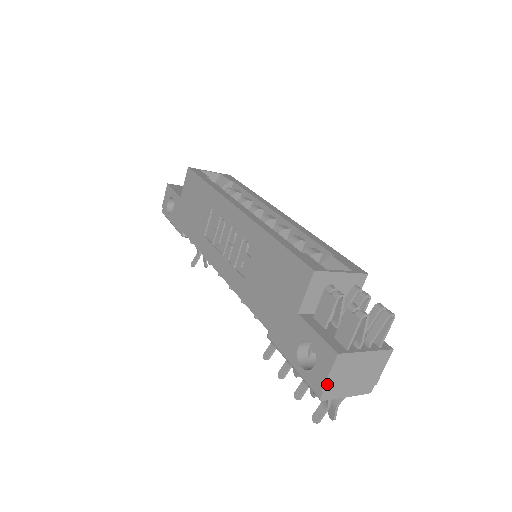
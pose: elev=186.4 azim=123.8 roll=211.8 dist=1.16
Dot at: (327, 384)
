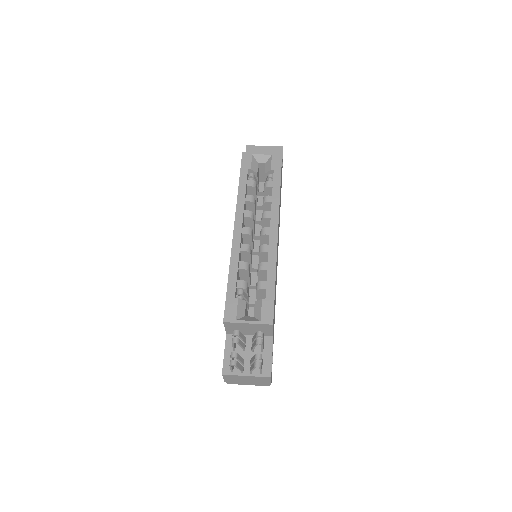
Dot at: (226, 380)
